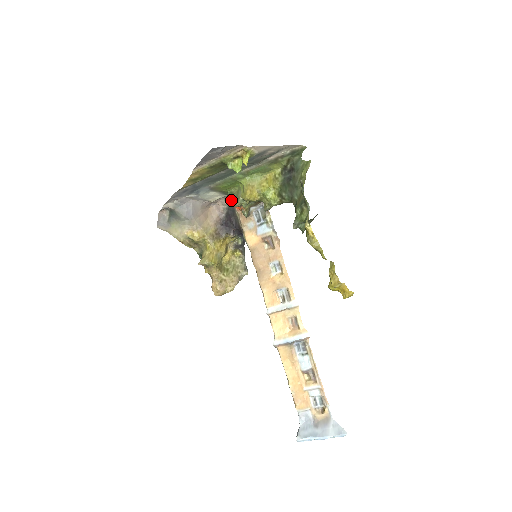
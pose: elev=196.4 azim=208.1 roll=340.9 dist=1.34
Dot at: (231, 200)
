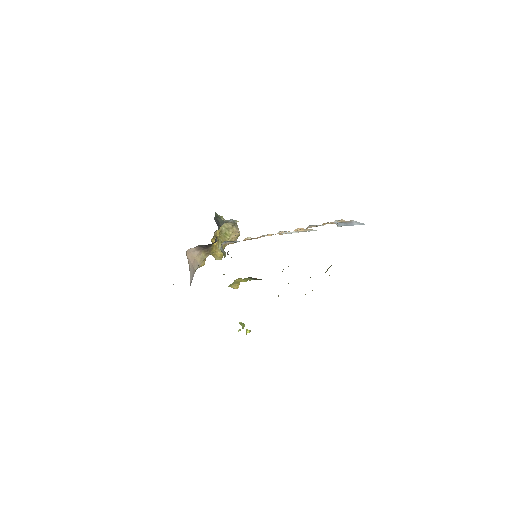
Dot at: occluded
